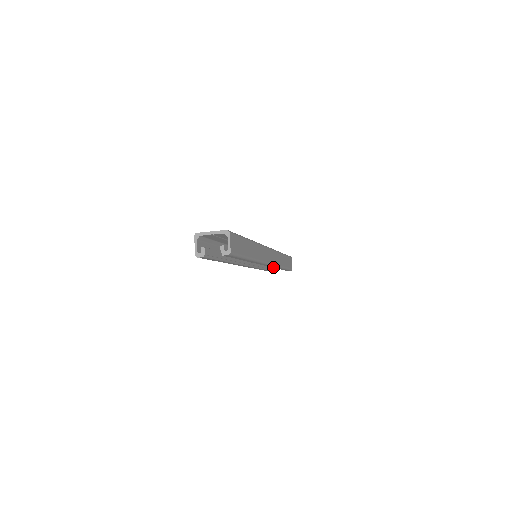
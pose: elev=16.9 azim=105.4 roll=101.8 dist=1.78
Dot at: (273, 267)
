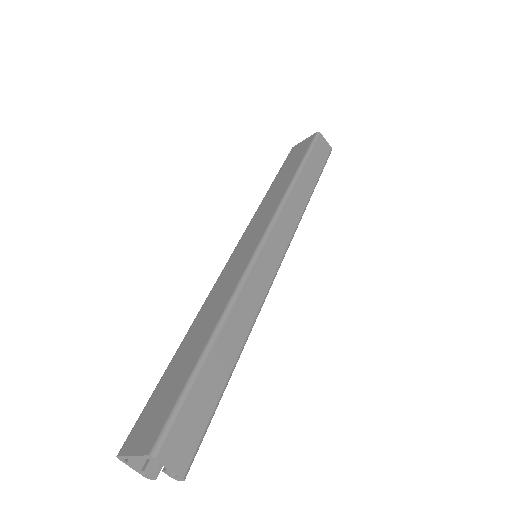
Dot at: occluded
